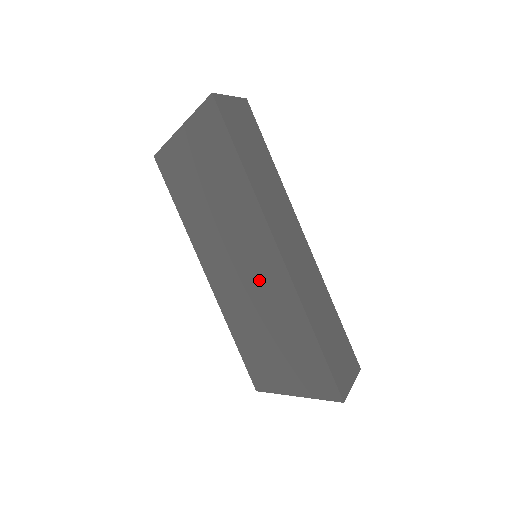
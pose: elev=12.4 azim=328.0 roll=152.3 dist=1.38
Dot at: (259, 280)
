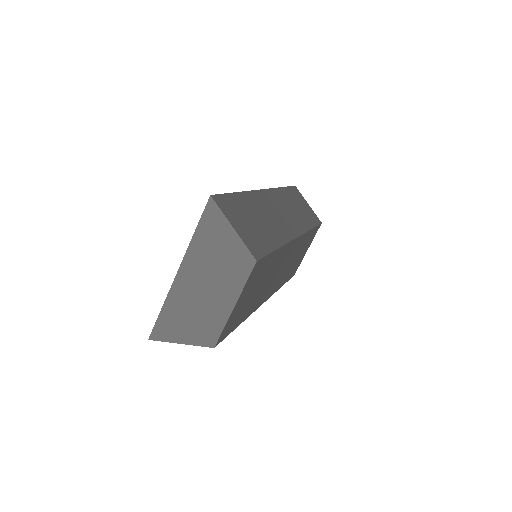
Dot at: occluded
